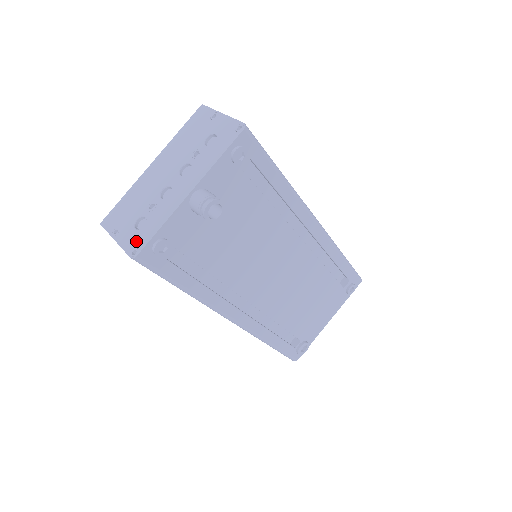
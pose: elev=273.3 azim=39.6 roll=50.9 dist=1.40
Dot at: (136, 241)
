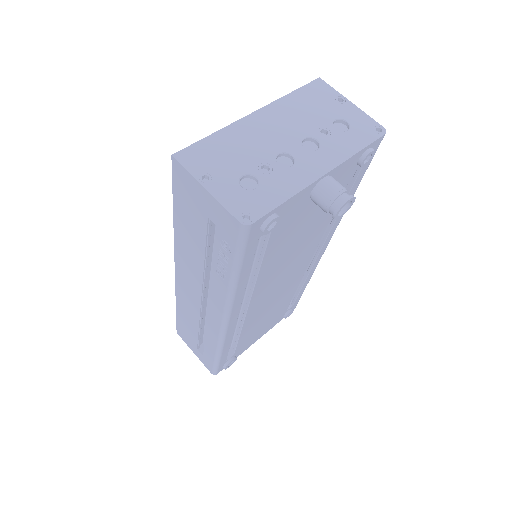
Dot at: (247, 204)
